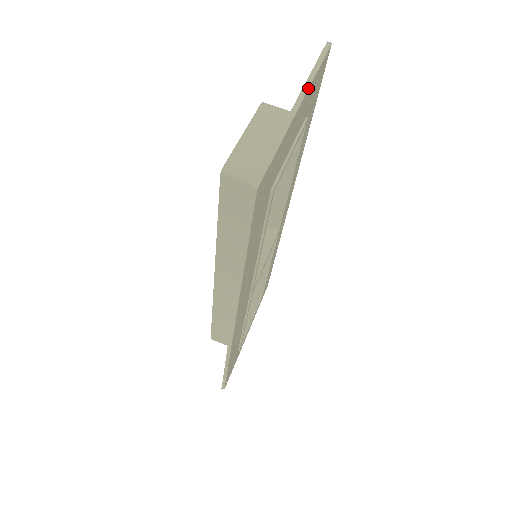
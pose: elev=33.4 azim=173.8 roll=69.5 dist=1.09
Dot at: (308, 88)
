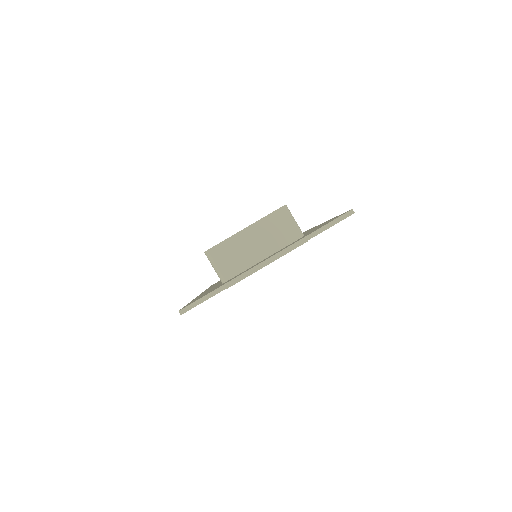
Dot at: occluded
